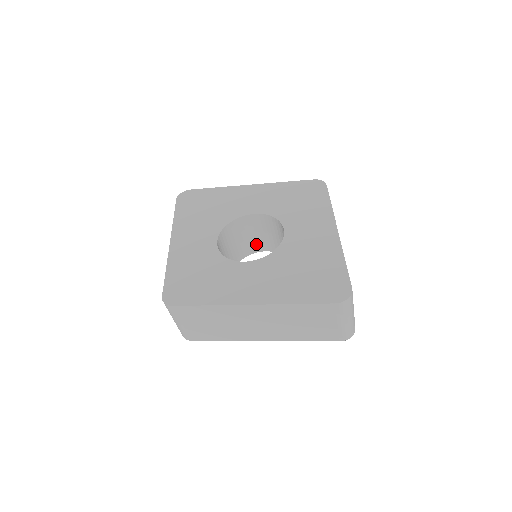
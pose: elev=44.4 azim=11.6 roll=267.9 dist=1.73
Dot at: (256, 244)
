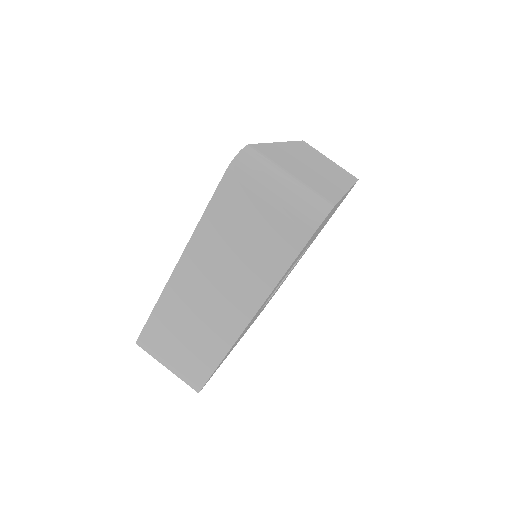
Dot at: occluded
